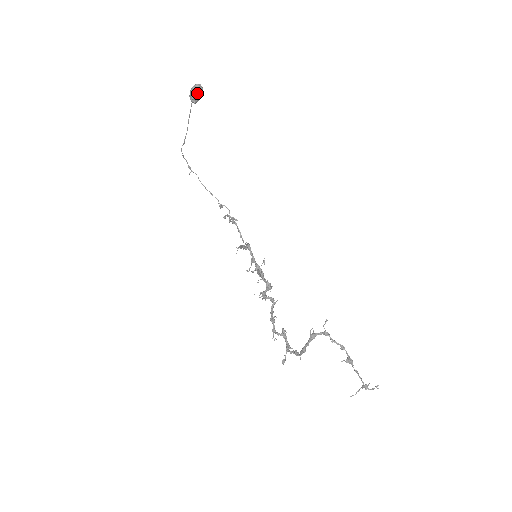
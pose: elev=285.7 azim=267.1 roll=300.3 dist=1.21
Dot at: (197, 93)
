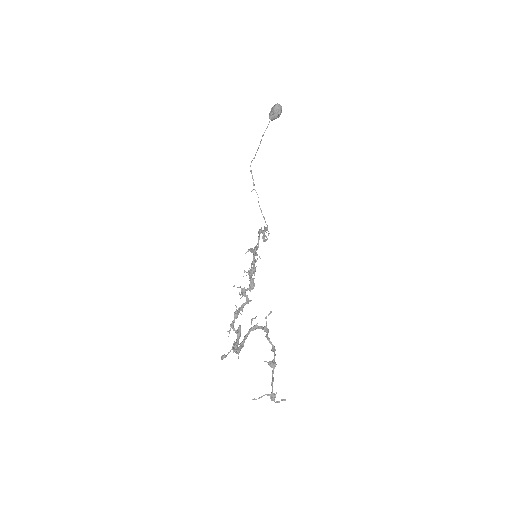
Dot at: (275, 110)
